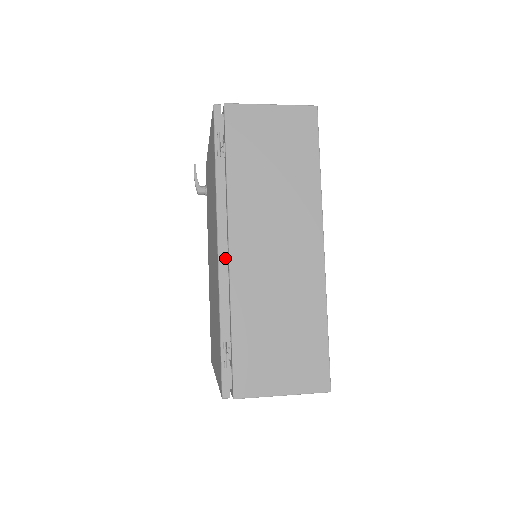
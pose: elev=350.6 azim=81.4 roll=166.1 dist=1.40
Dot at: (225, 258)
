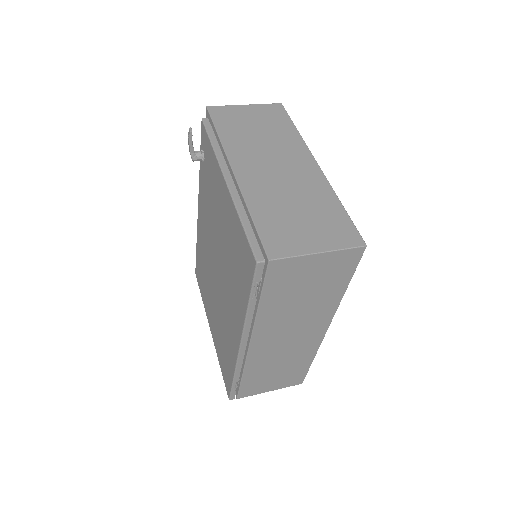
Dot at: occluded
